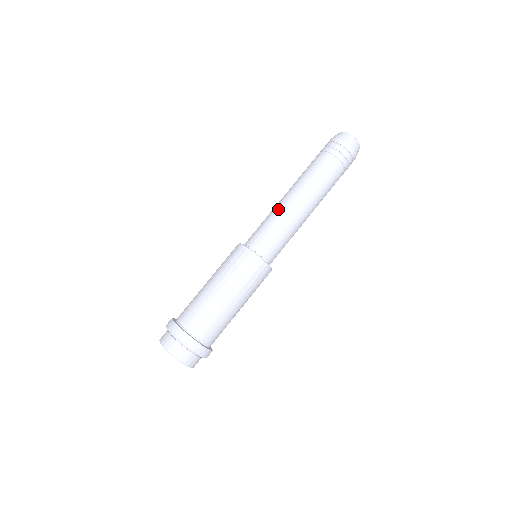
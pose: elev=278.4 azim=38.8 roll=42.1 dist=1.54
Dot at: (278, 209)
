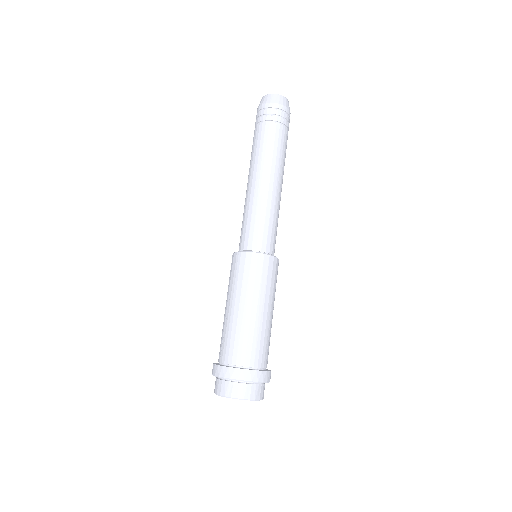
Dot at: (251, 199)
